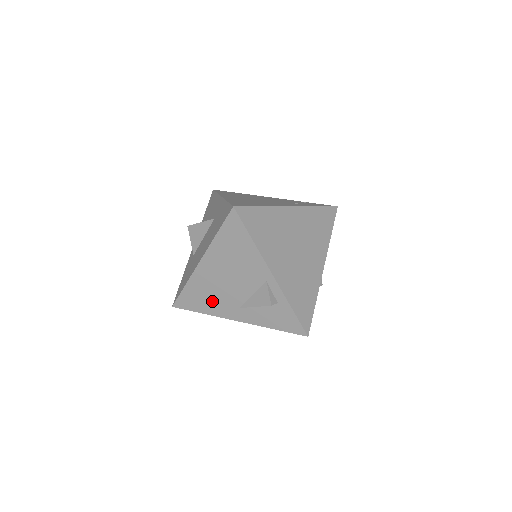
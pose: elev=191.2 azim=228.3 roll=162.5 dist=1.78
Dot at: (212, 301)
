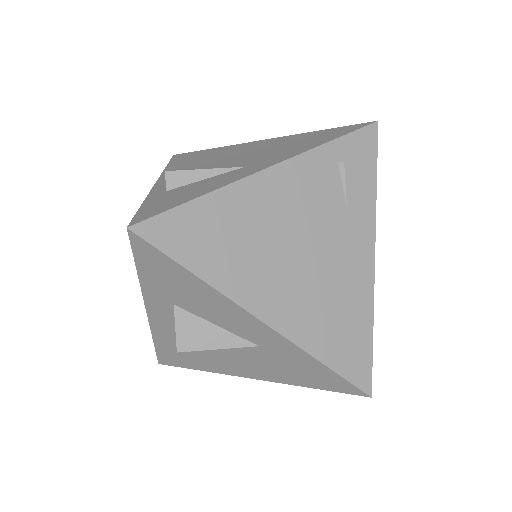
Dot at: occluded
